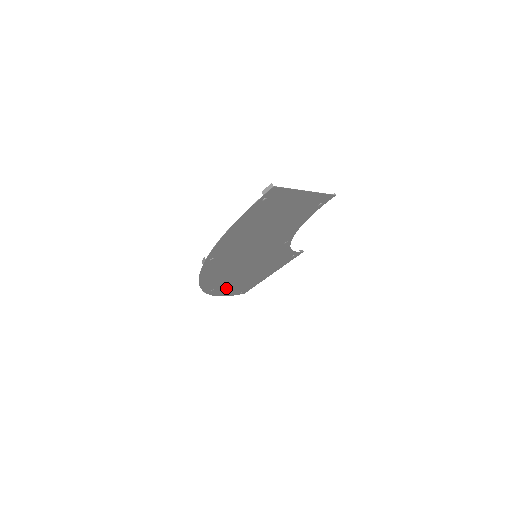
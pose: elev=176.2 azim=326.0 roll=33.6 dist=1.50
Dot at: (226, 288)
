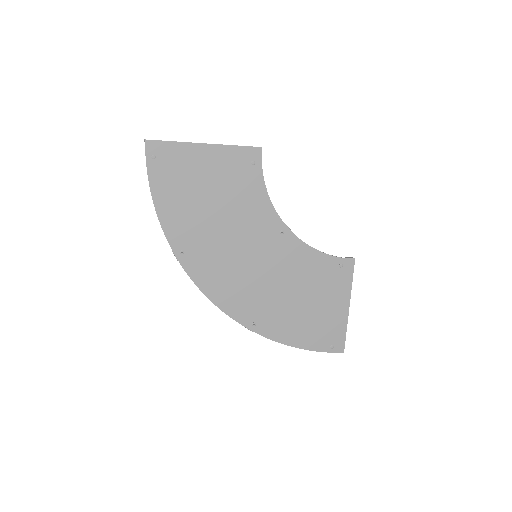
Dot at: (281, 327)
